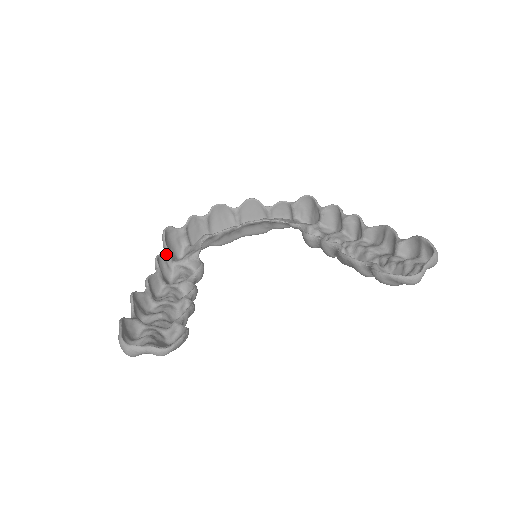
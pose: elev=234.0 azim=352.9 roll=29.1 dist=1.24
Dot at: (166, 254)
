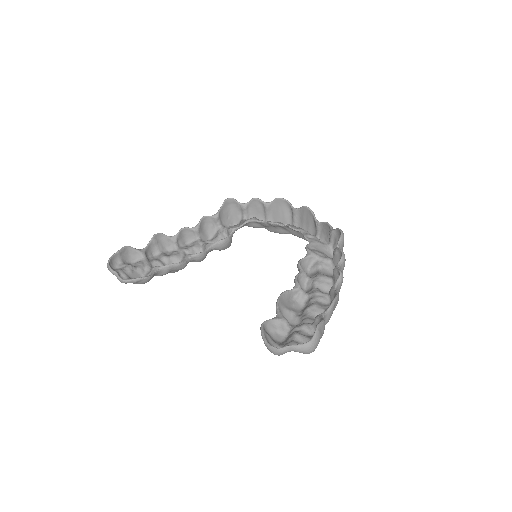
Dot at: (214, 218)
